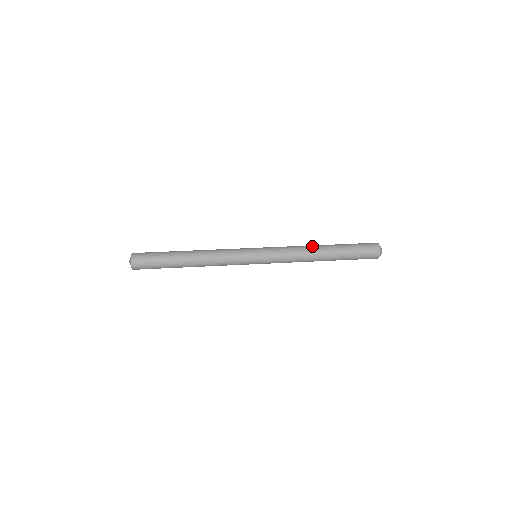
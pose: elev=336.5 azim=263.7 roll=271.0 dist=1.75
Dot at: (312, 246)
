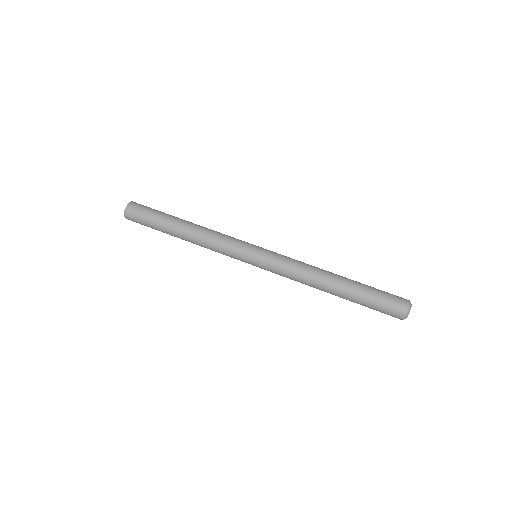
Dot at: (322, 275)
